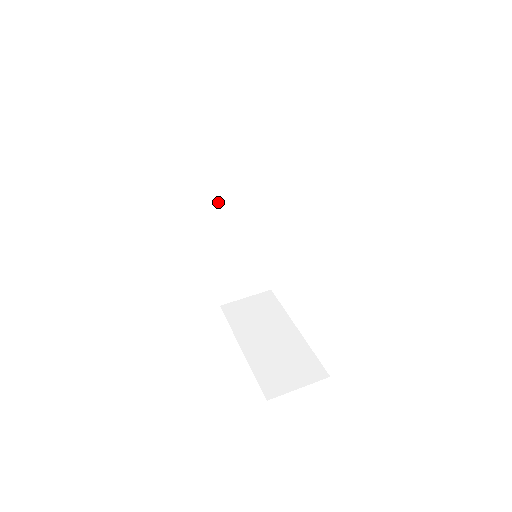
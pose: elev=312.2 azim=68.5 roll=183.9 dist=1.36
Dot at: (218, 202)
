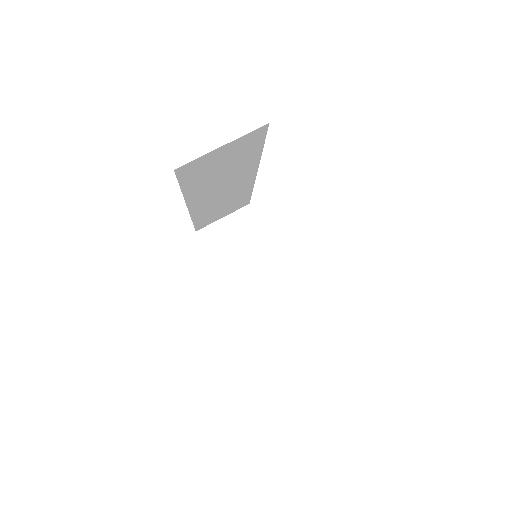
Dot at: (205, 192)
